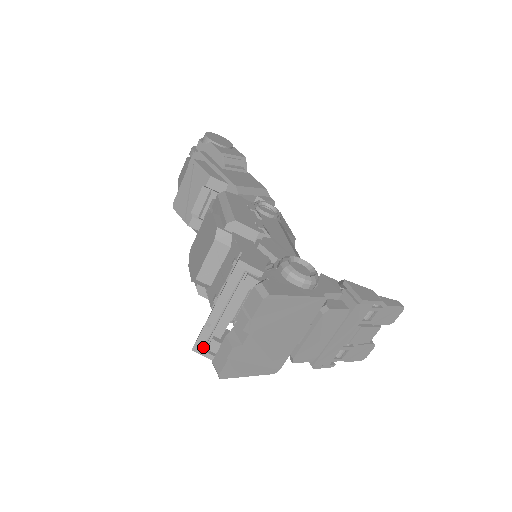
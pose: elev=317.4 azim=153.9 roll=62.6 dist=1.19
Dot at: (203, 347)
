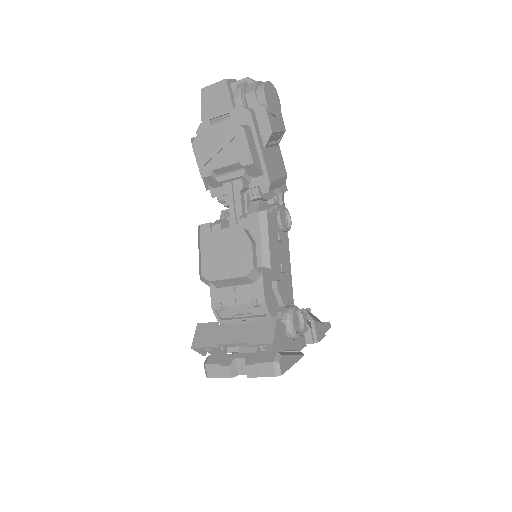
Dot at: occluded
